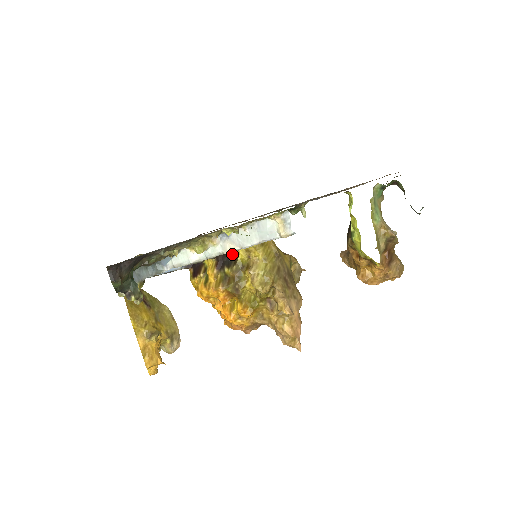
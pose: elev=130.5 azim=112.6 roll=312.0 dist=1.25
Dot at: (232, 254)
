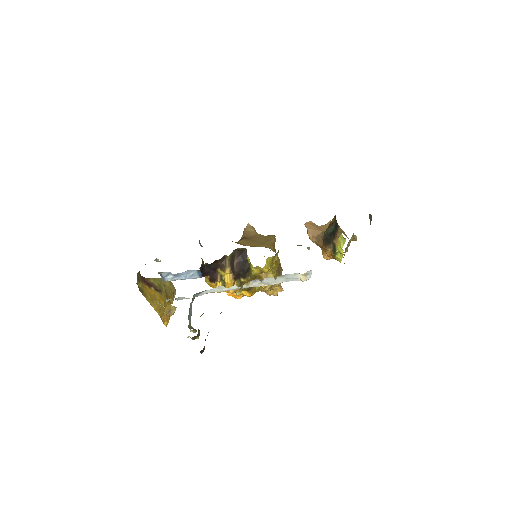
Dot at: (246, 269)
